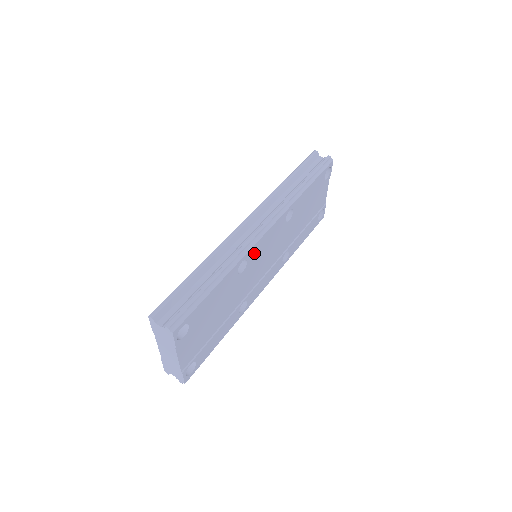
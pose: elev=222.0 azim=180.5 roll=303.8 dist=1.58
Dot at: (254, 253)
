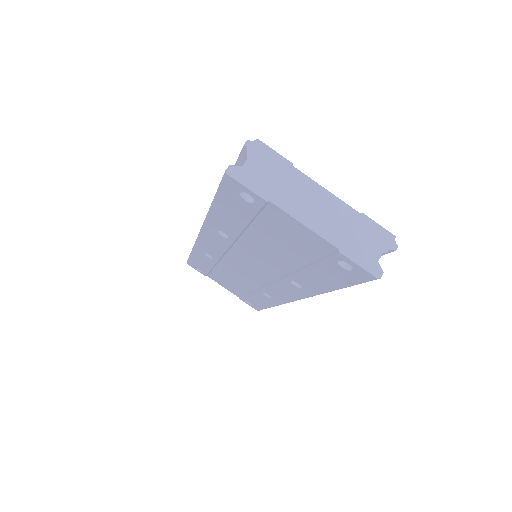
Dot at: occluded
